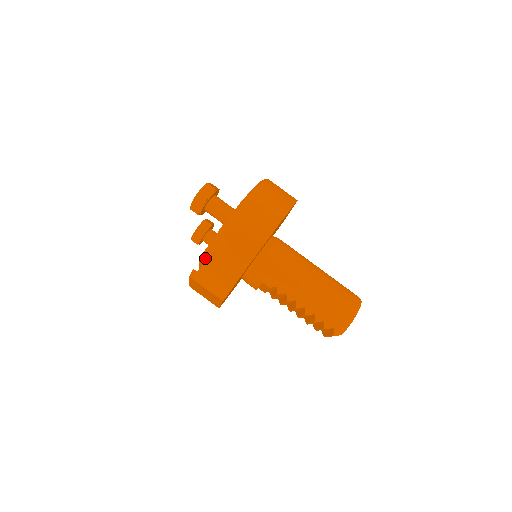
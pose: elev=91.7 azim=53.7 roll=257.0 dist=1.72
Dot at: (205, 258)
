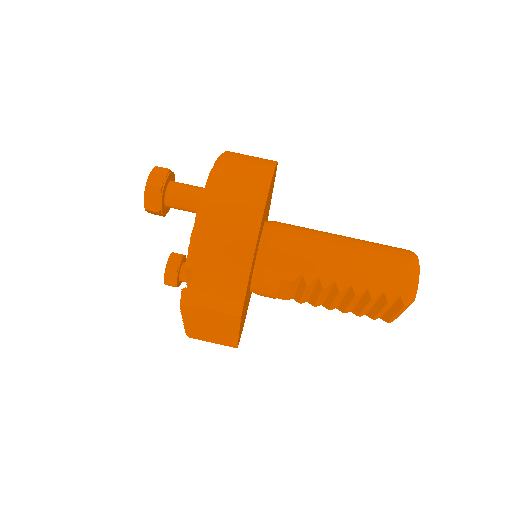
Dot at: (192, 262)
